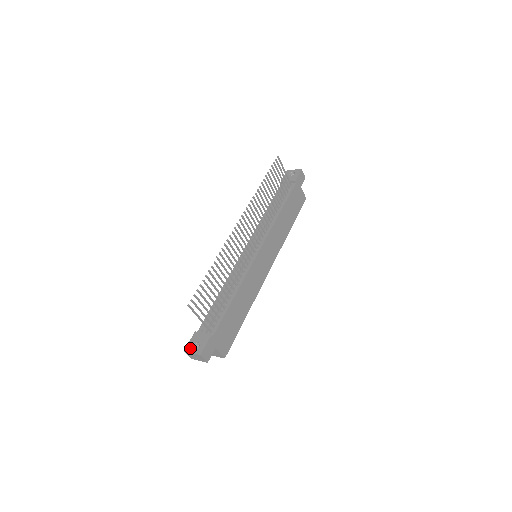
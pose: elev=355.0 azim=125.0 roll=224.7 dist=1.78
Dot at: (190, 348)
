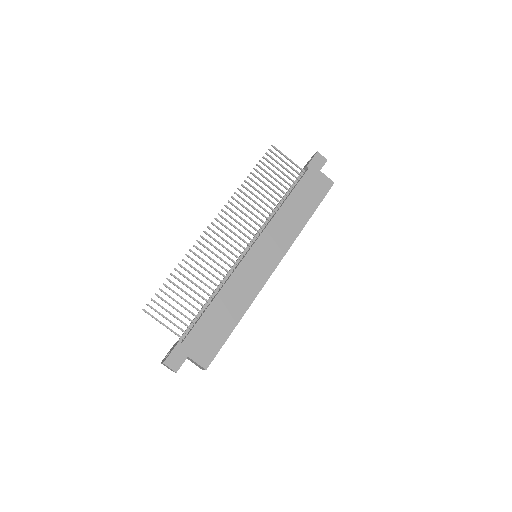
Dot at: (164, 359)
